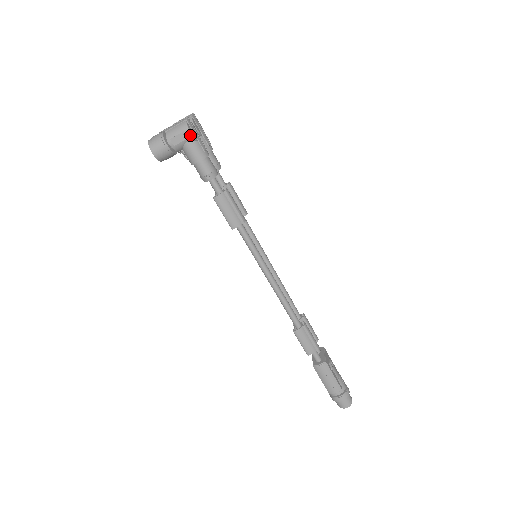
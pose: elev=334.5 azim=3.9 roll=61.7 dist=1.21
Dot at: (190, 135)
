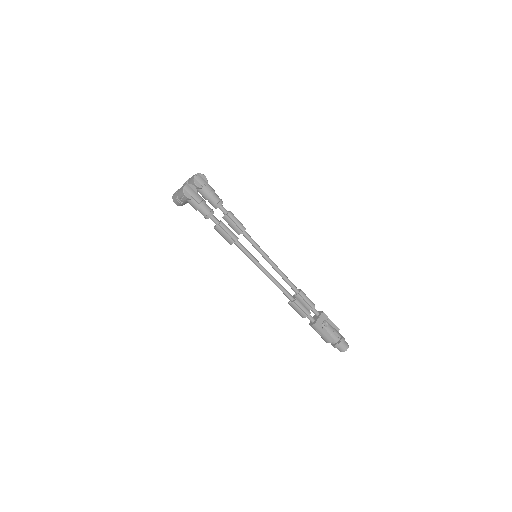
Dot at: (186, 198)
